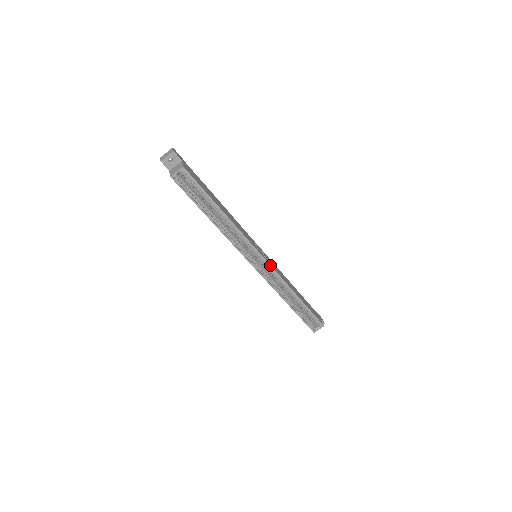
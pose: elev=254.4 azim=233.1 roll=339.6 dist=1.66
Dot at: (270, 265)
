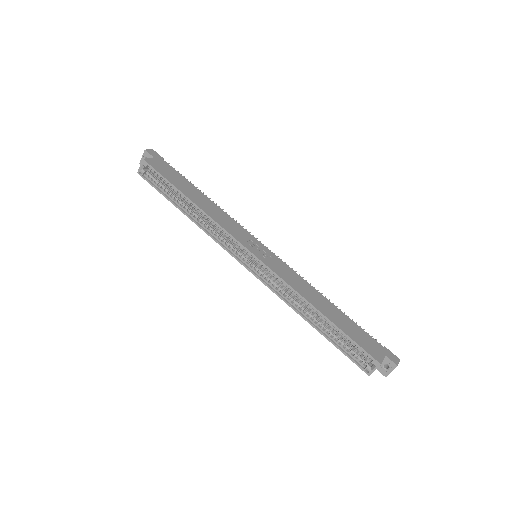
Dot at: (263, 263)
